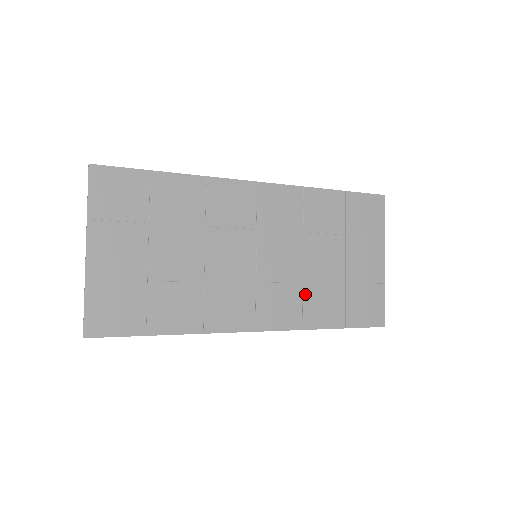
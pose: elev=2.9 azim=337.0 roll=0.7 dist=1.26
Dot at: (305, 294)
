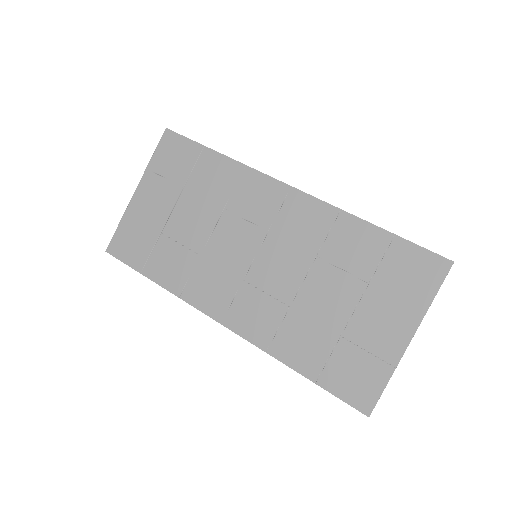
Dot at: (287, 319)
